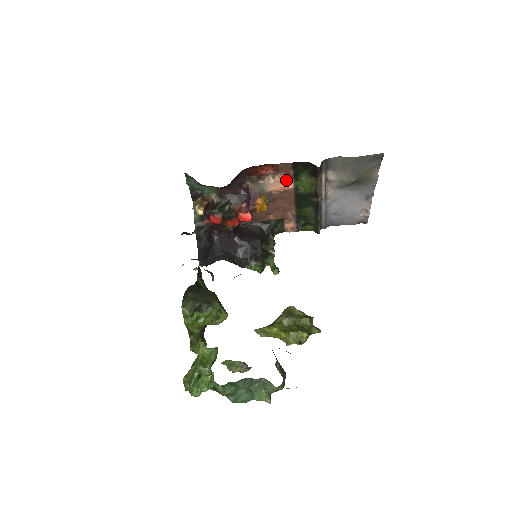
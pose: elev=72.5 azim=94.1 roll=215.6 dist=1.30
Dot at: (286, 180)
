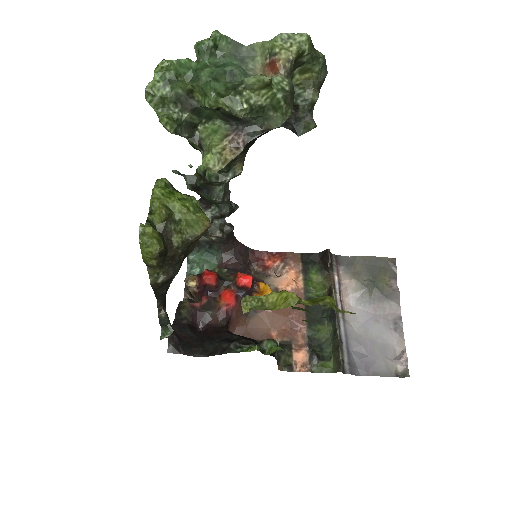
Dot at: (294, 279)
